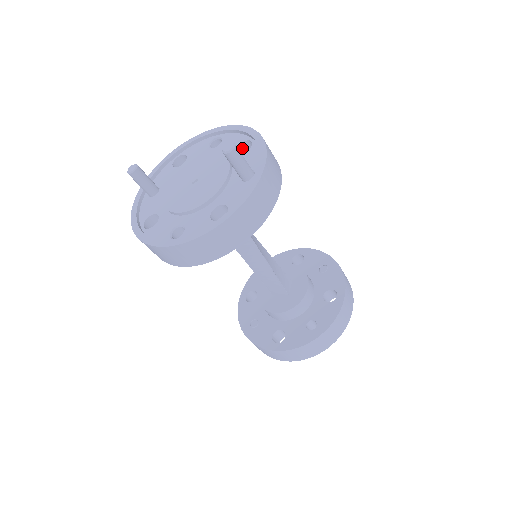
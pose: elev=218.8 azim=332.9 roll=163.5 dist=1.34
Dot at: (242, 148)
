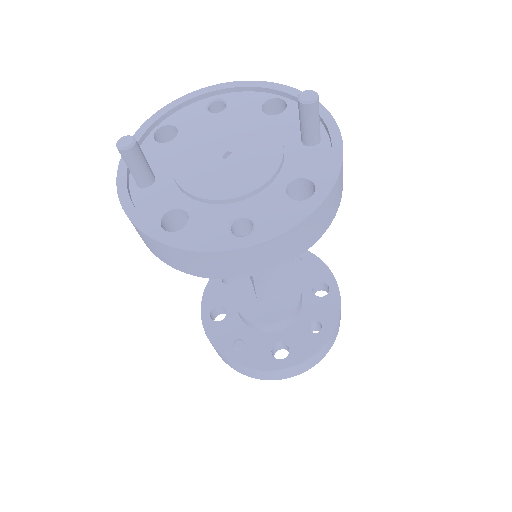
Dot at: (264, 110)
